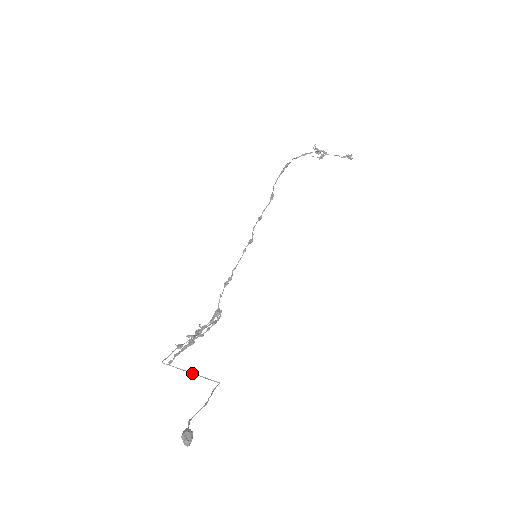
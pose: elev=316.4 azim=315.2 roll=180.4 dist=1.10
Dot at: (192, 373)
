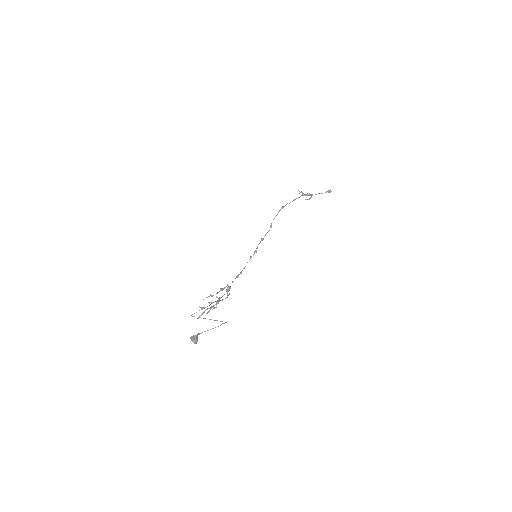
Dot at: (209, 319)
